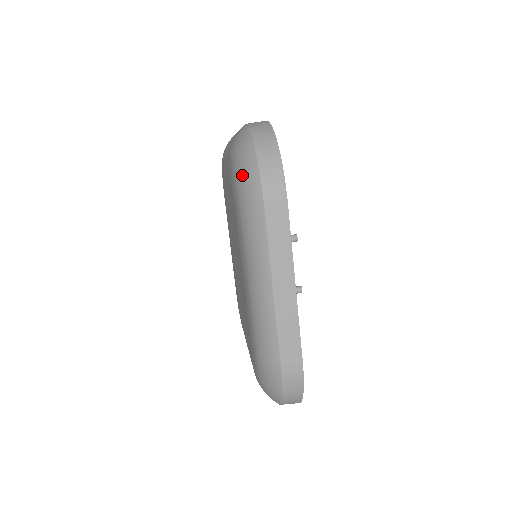
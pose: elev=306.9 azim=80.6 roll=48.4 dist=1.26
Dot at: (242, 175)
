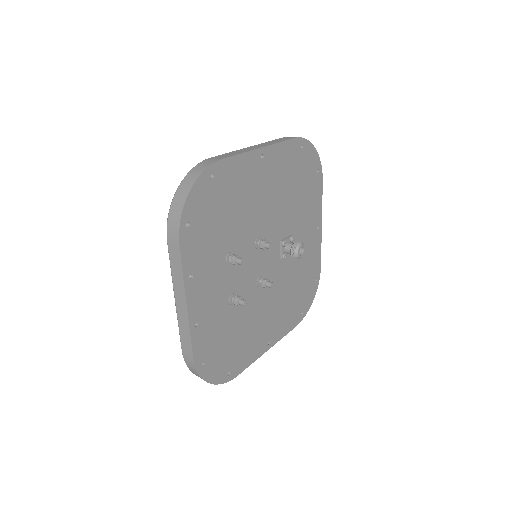
Dot at: occluded
